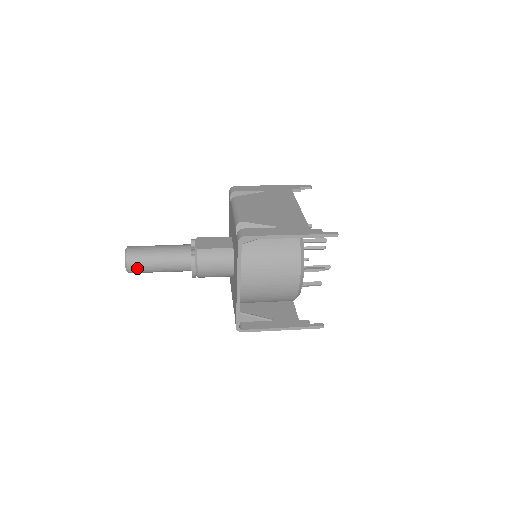
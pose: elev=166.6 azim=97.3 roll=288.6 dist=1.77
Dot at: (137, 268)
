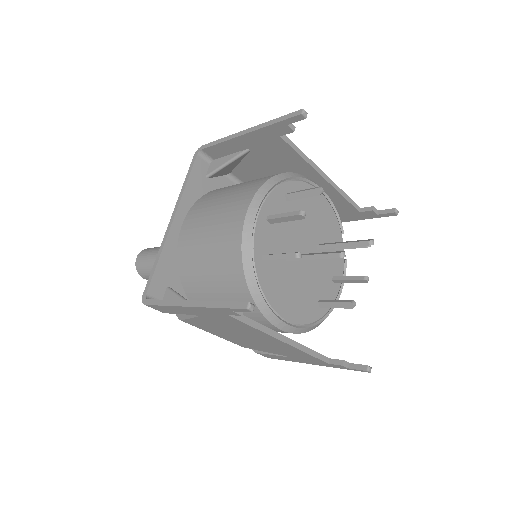
Dot at: (142, 259)
